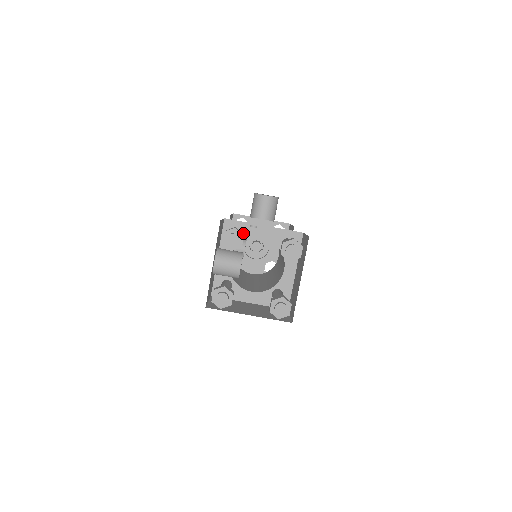
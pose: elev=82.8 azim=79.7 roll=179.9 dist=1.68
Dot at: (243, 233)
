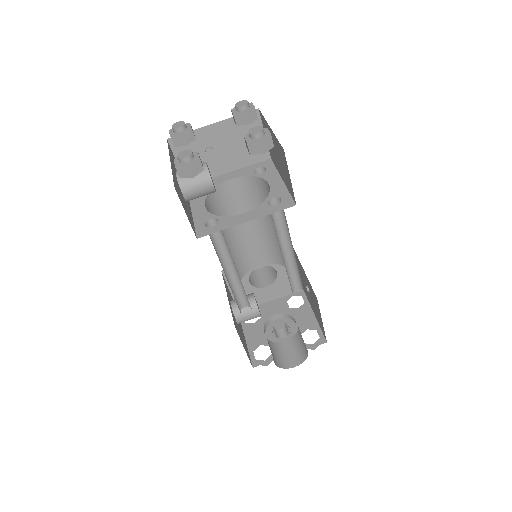
Dot at: occluded
